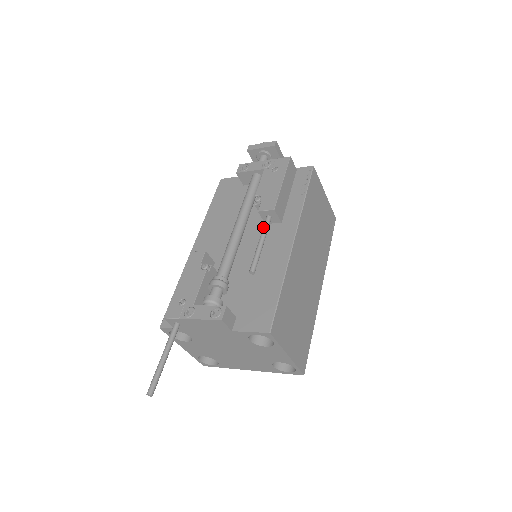
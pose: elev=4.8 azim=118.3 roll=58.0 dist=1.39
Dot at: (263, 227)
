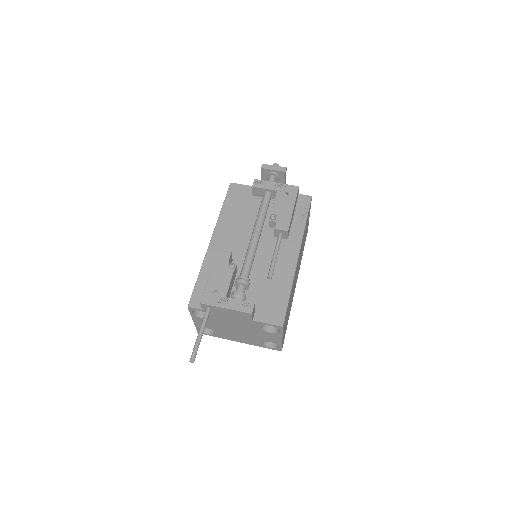
Dot at: (277, 242)
